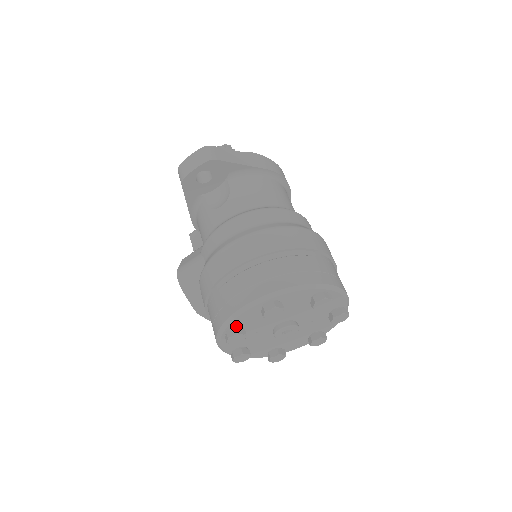
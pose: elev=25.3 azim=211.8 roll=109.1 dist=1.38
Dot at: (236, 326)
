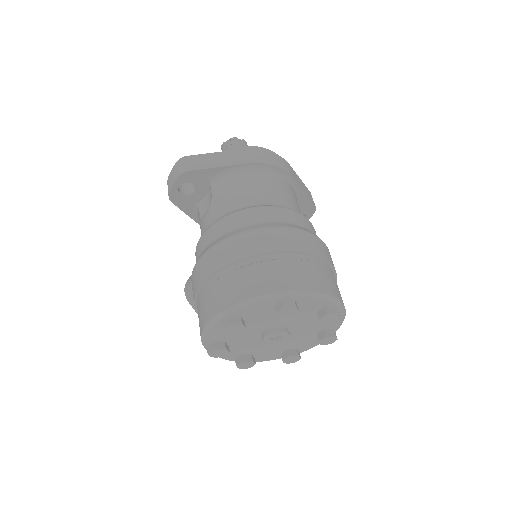
Dot at: (215, 341)
